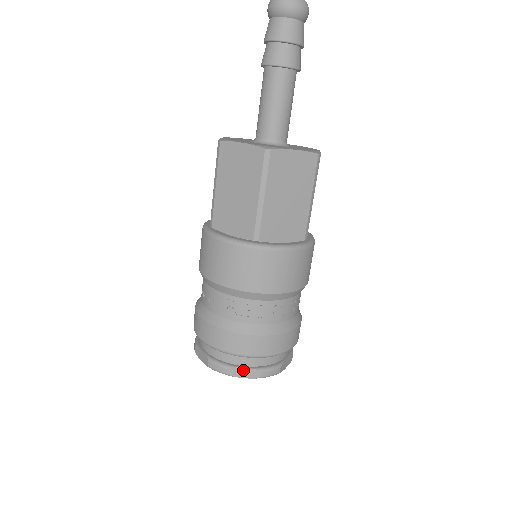
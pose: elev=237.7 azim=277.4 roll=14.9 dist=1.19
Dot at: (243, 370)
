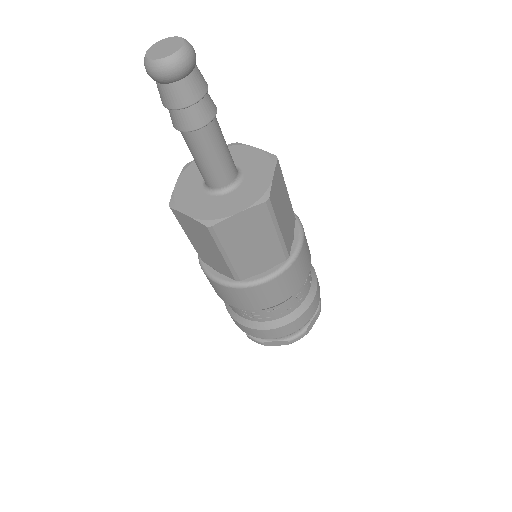
Dot at: (274, 342)
